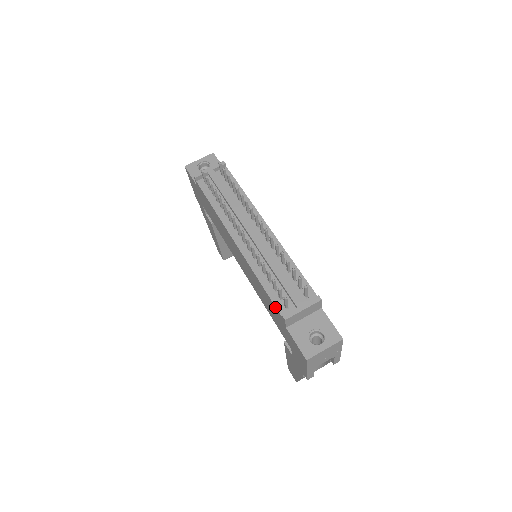
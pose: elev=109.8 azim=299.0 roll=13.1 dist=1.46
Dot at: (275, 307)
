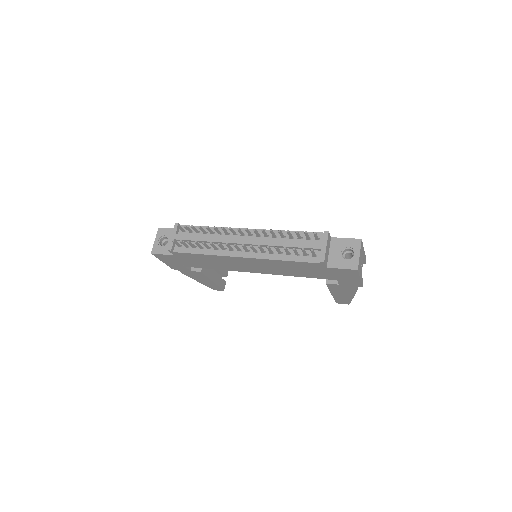
Dot at: (309, 263)
